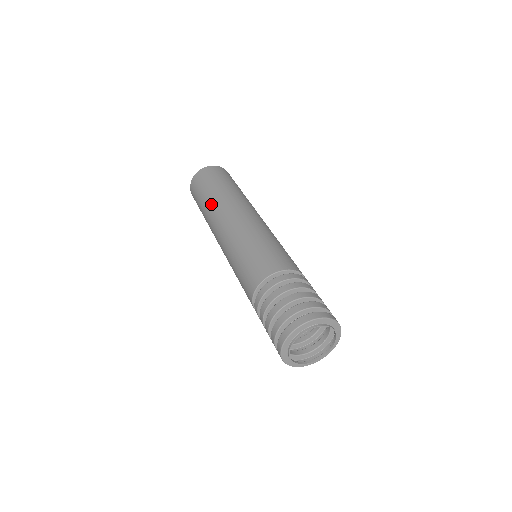
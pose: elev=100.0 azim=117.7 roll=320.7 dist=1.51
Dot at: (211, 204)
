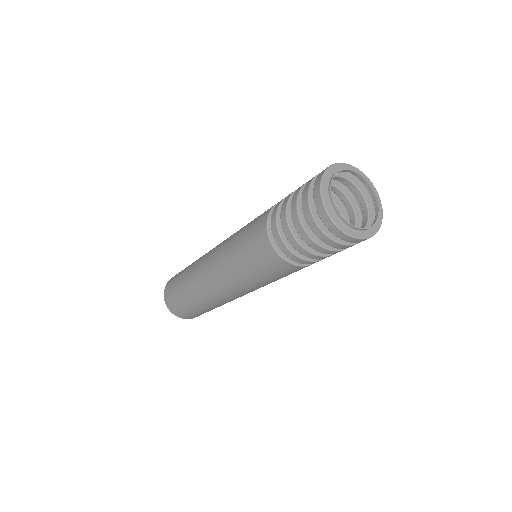
Dot at: (192, 265)
